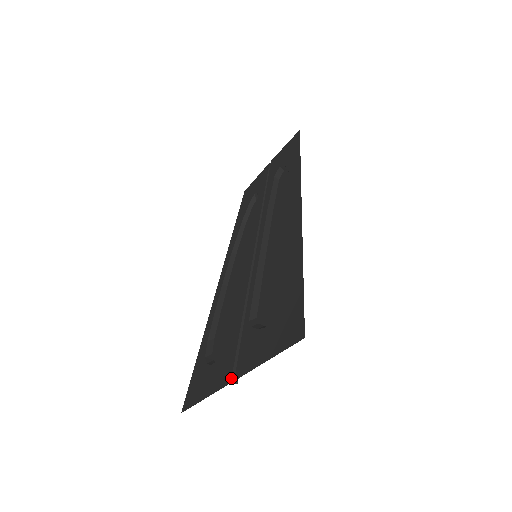
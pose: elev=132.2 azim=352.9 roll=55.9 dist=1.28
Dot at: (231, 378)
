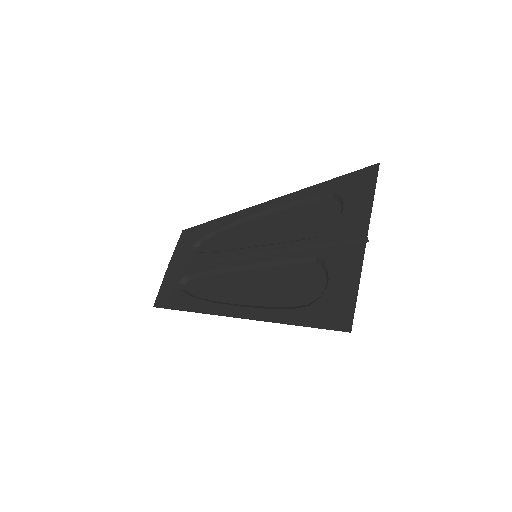
Dot at: (362, 242)
